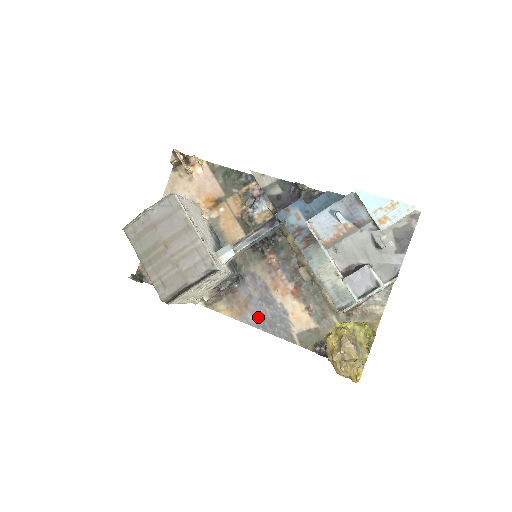
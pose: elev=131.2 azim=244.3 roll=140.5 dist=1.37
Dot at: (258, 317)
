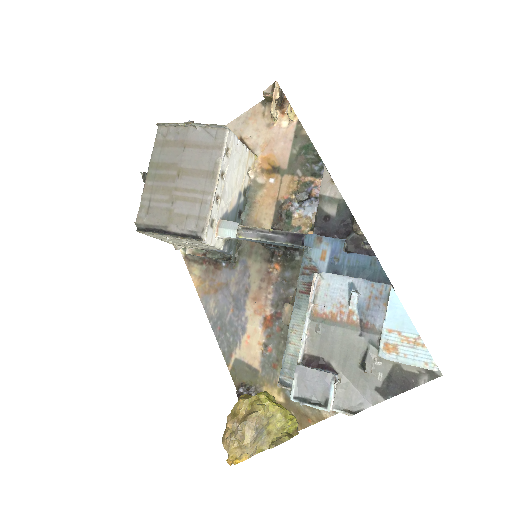
Dot at: (218, 310)
